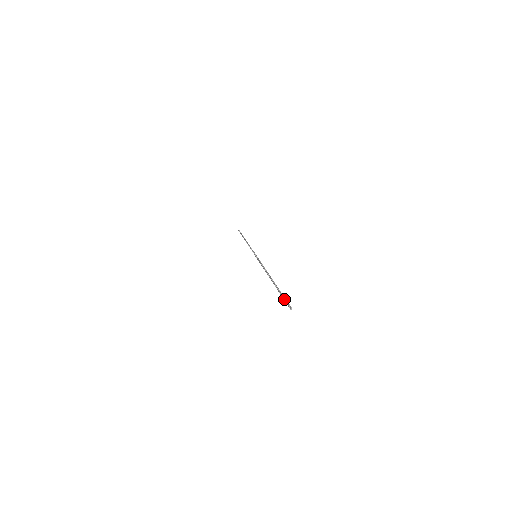
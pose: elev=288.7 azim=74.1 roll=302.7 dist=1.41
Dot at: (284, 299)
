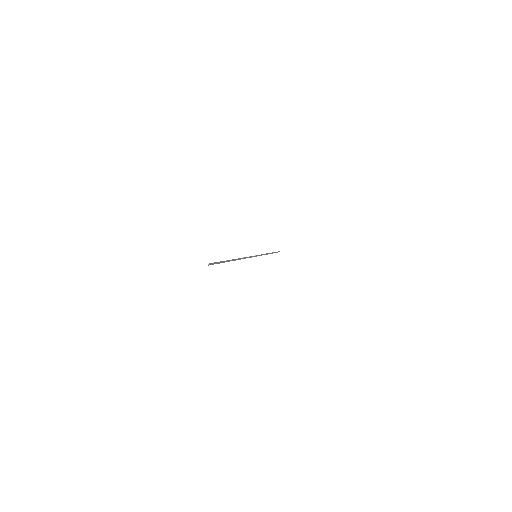
Dot at: occluded
